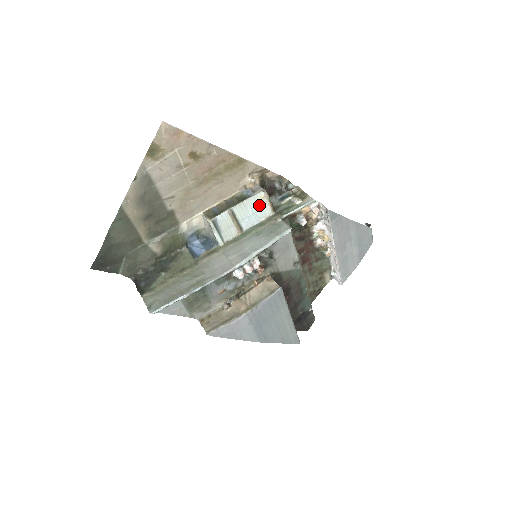
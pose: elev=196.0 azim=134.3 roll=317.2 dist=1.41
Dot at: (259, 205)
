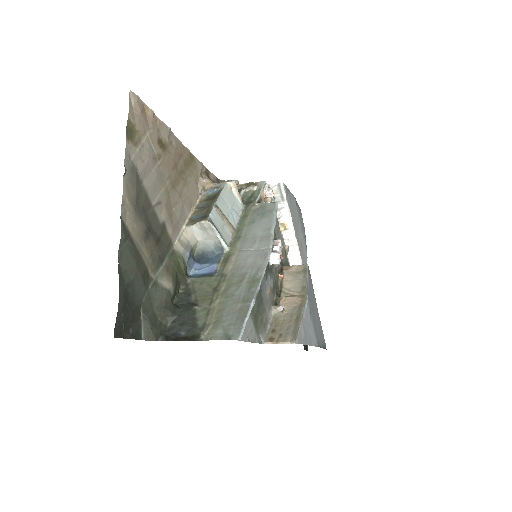
Dot at: (231, 198)
